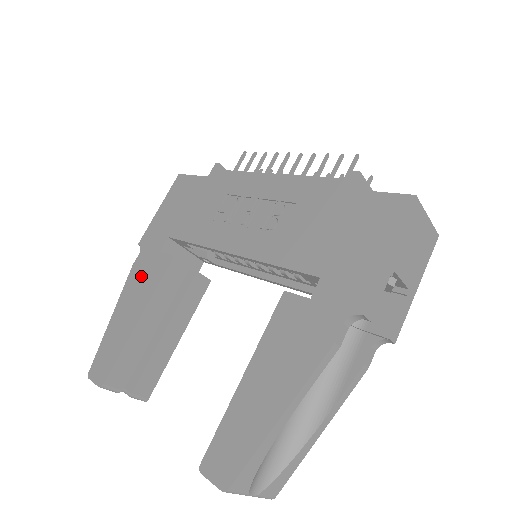
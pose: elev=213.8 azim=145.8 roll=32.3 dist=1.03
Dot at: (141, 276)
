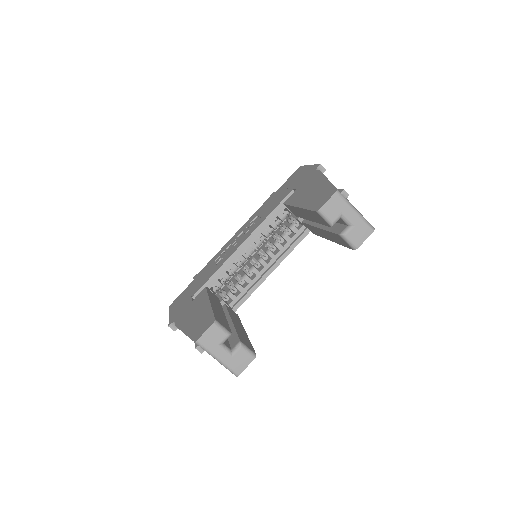
Dot at: (188, 312)
